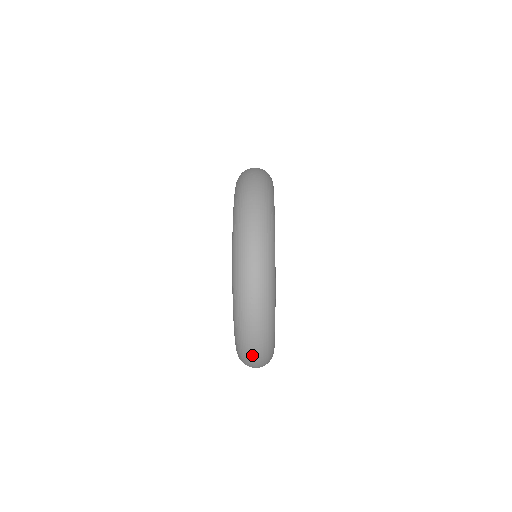
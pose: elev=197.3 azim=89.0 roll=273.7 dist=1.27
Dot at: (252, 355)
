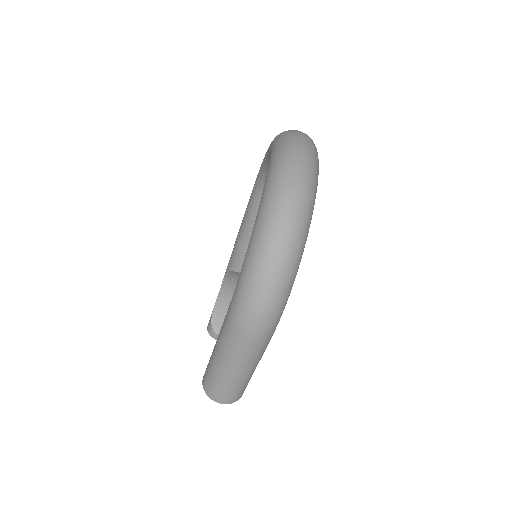
Dot at: (265, 284)
